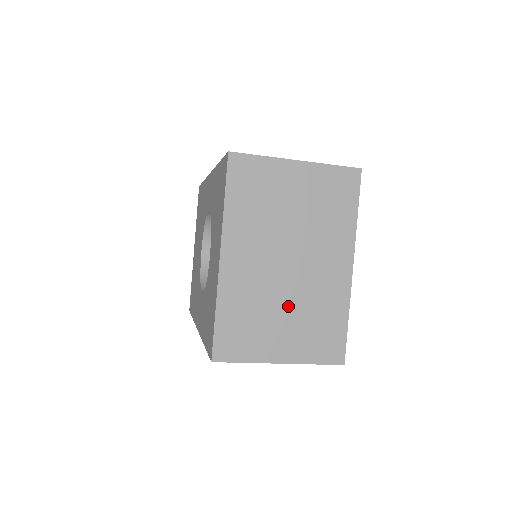
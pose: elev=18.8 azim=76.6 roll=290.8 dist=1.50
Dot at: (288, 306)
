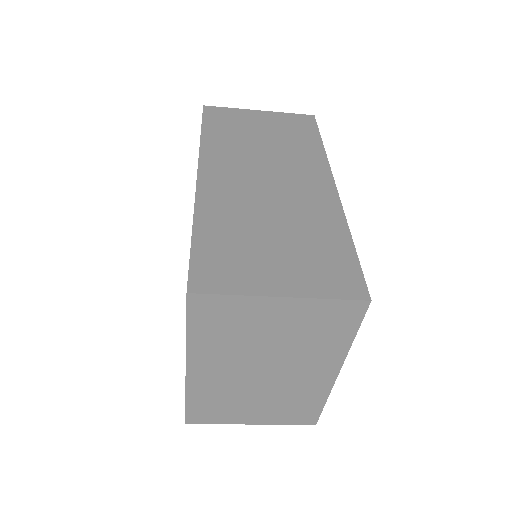
Dot at: (261, 396)
